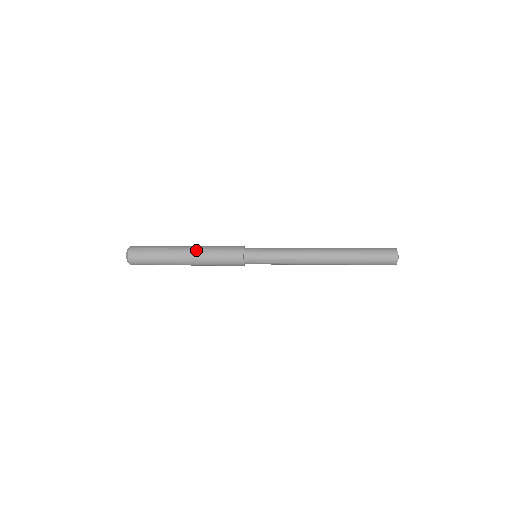
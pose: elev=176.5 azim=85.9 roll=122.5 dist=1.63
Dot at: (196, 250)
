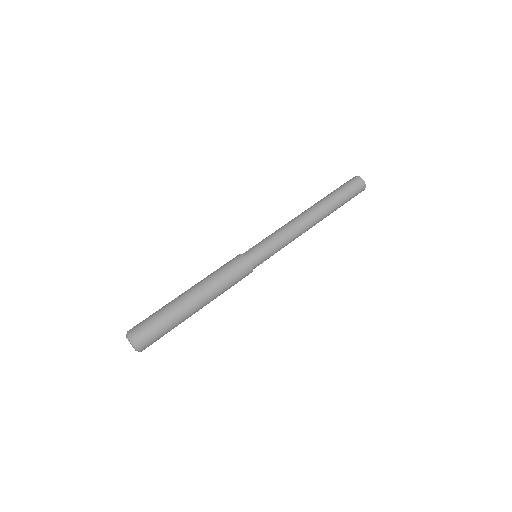
Dot at: (209, 298)
